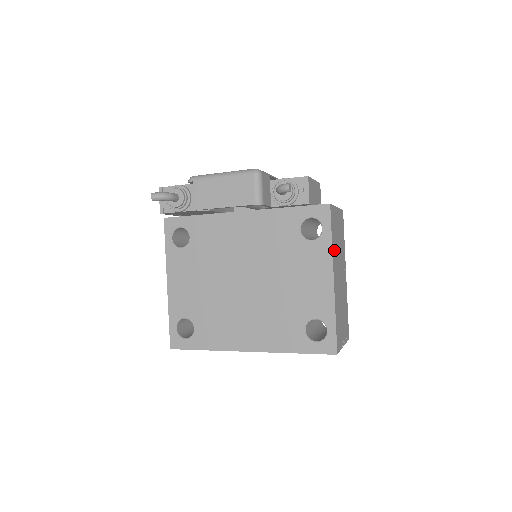
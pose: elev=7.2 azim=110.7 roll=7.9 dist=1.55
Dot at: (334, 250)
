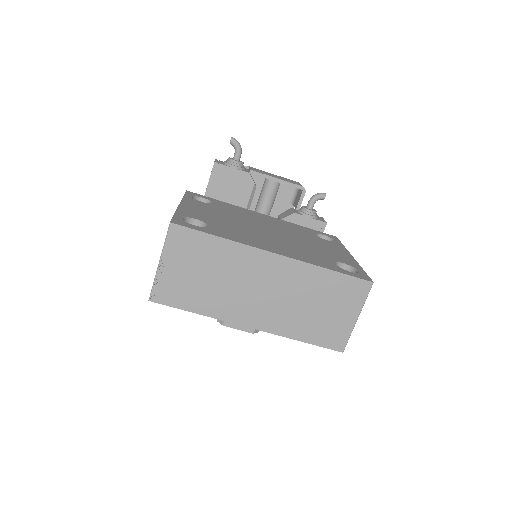
Dot at: occluded
